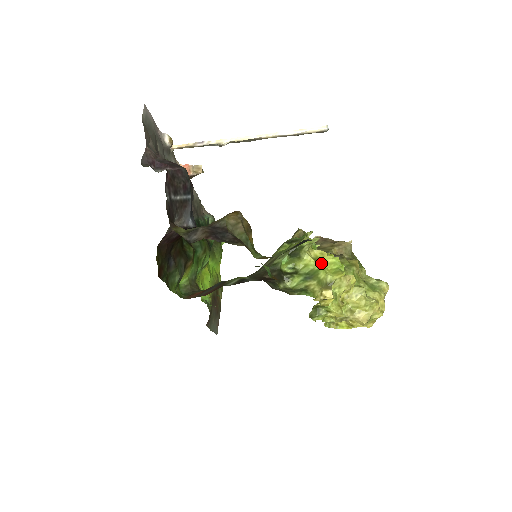
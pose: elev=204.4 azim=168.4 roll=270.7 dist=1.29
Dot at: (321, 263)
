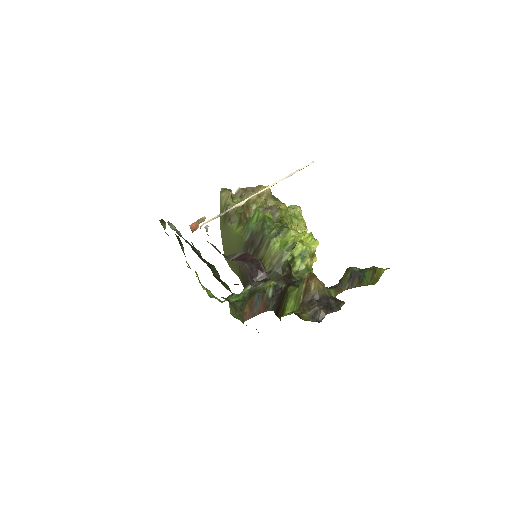
Dot at: (304, 242)
